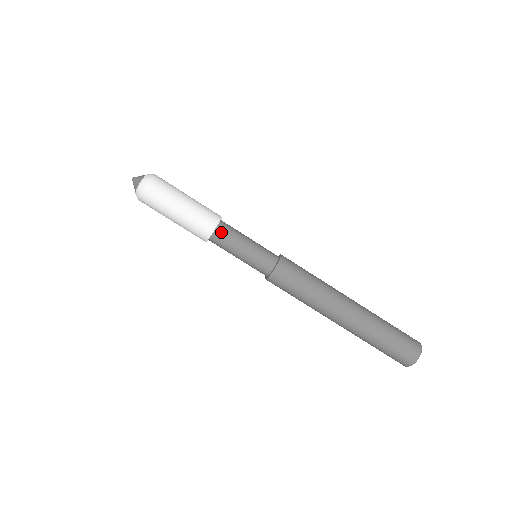
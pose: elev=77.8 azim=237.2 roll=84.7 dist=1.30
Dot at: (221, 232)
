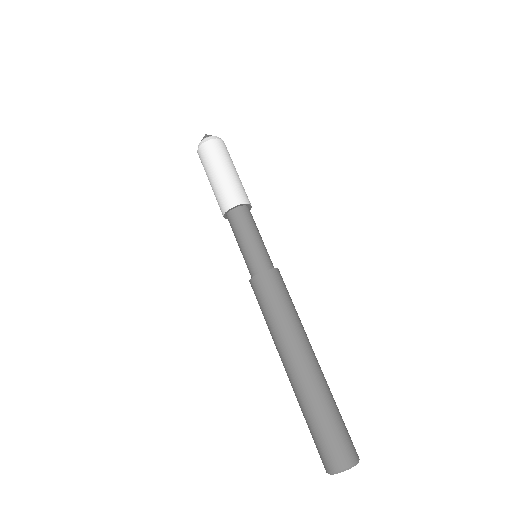
Dot at: (247, 211)
